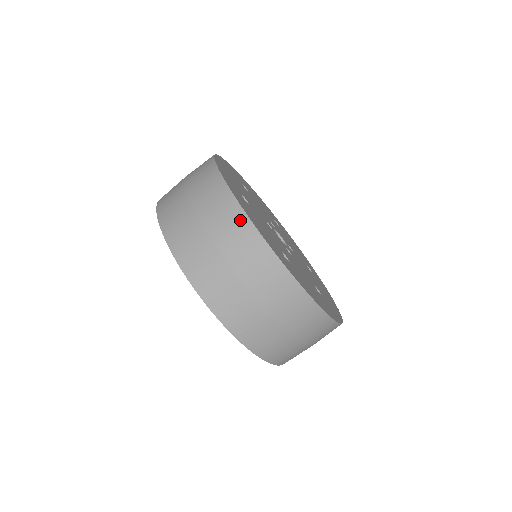
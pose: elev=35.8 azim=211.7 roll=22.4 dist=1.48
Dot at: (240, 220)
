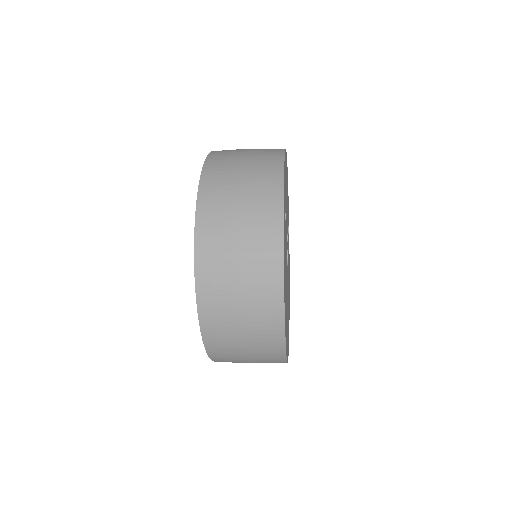
Dot at: (275, 246)
